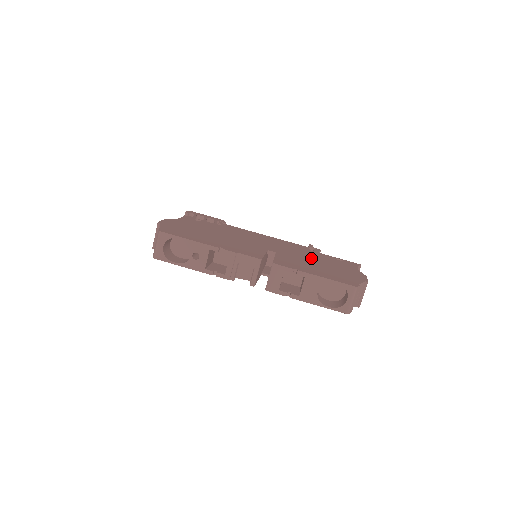
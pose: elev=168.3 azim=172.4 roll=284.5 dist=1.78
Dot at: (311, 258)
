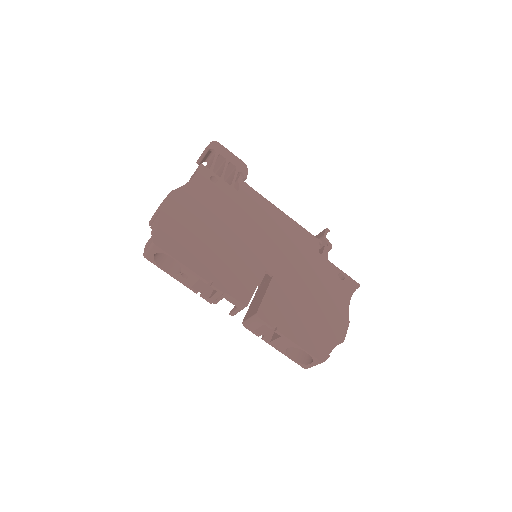
Dot at: (308, 283)
